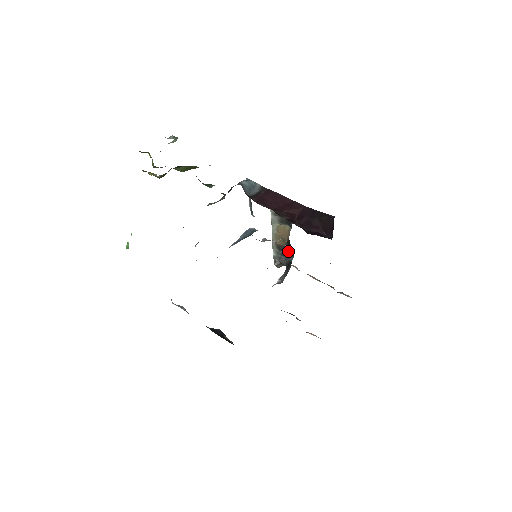
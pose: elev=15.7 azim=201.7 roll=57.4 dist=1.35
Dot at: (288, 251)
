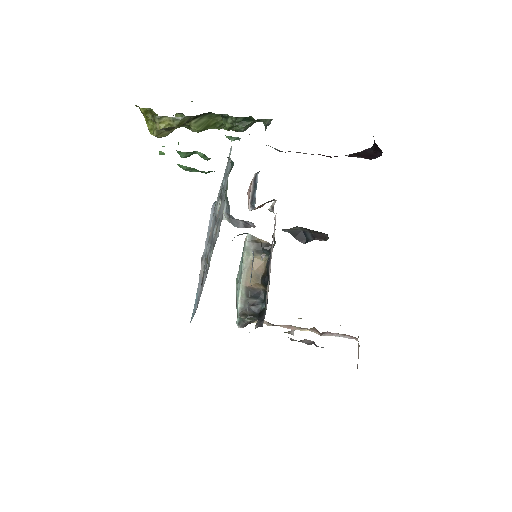
Dot at: (258, 298)
